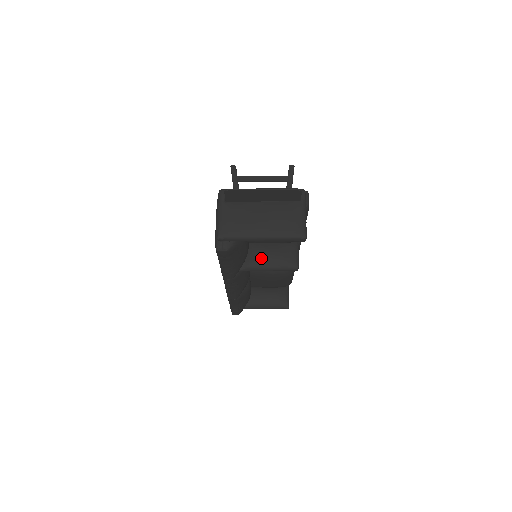
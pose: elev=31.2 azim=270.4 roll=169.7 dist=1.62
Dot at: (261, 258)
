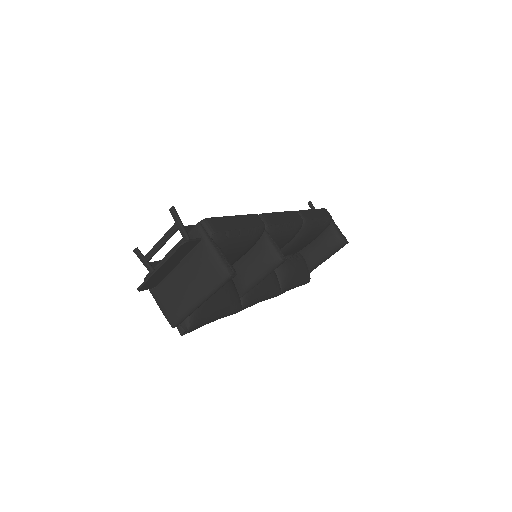
Dot at: (246, 276)
